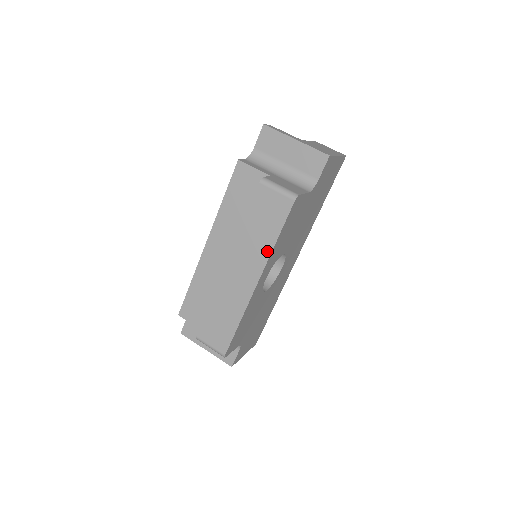
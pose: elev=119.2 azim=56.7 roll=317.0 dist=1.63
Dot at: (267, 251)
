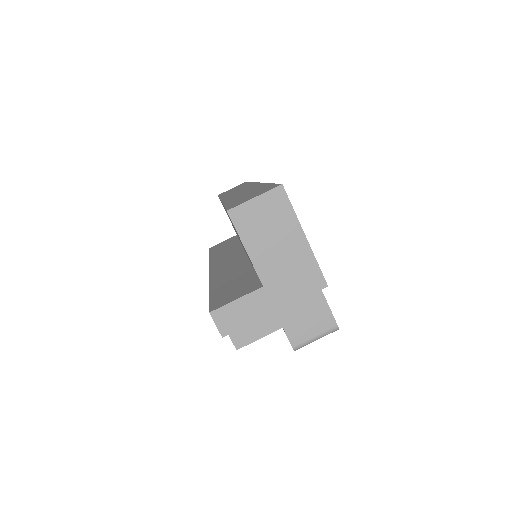
Dot at: occluded
